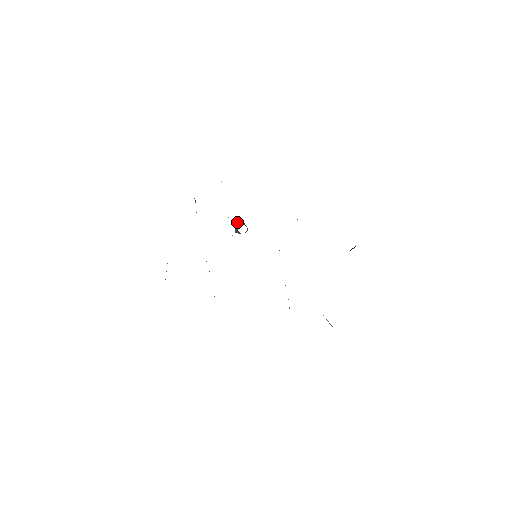
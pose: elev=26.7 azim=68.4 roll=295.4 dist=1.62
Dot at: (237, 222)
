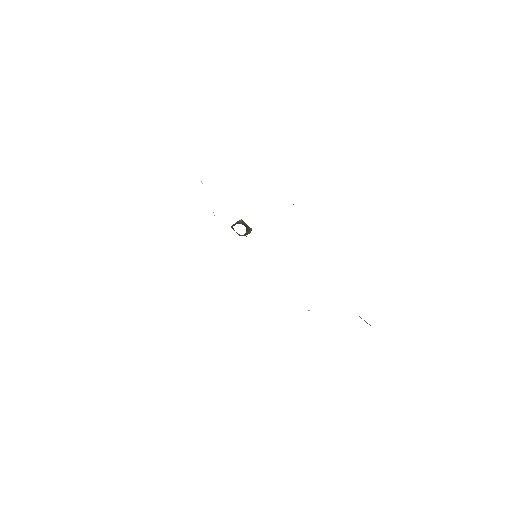
Dot at: (235, 223)
